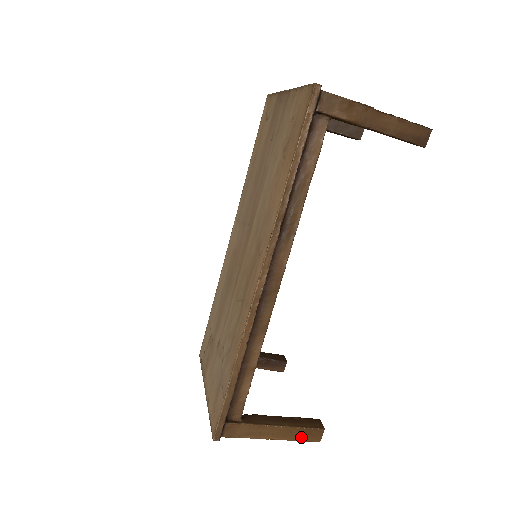
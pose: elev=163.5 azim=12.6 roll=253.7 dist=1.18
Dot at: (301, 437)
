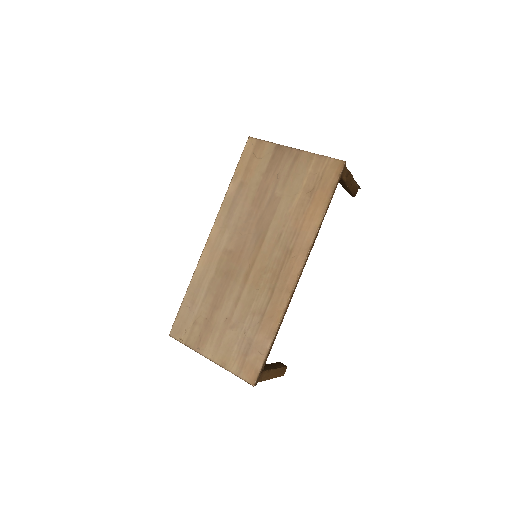
Dot at: (279, 374)
